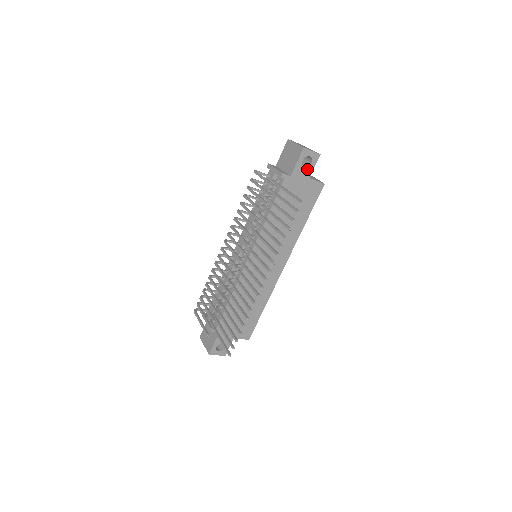
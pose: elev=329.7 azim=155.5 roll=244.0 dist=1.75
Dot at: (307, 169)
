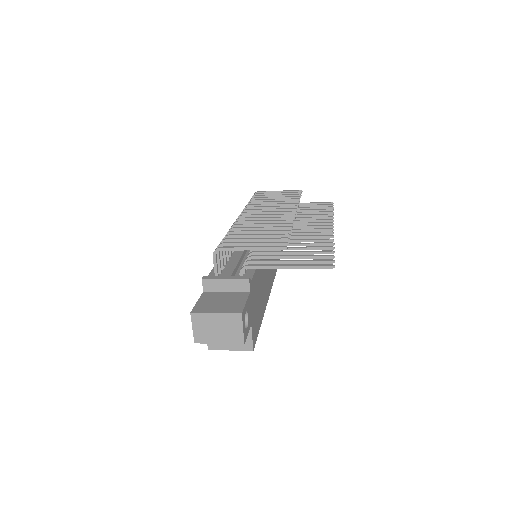
Dot at: occluded
